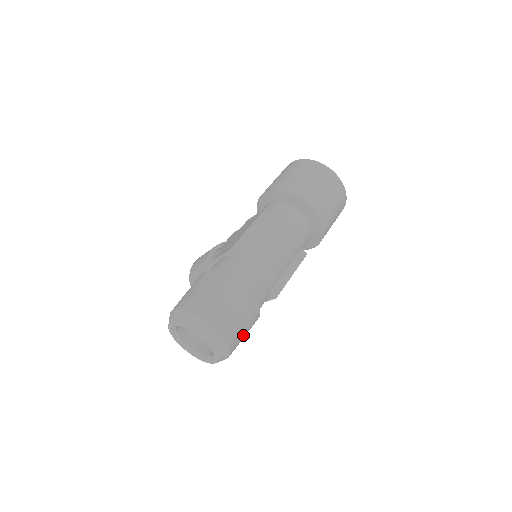
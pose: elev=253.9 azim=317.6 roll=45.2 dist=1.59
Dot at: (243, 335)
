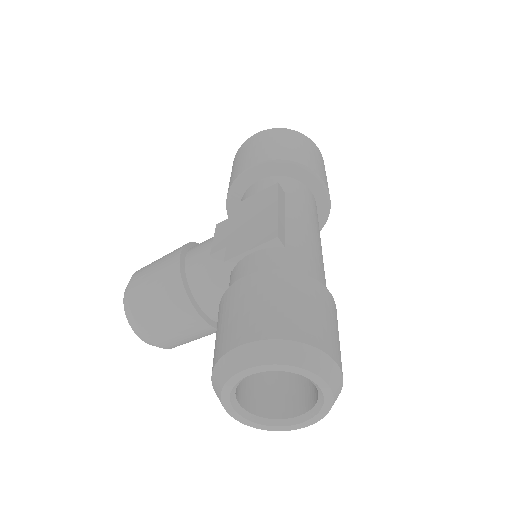
Dot at: occluded
